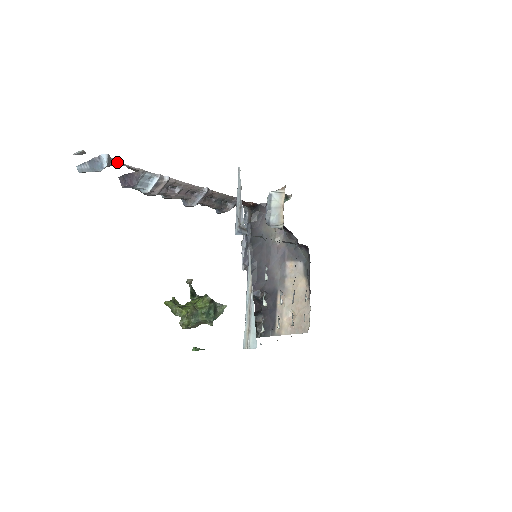
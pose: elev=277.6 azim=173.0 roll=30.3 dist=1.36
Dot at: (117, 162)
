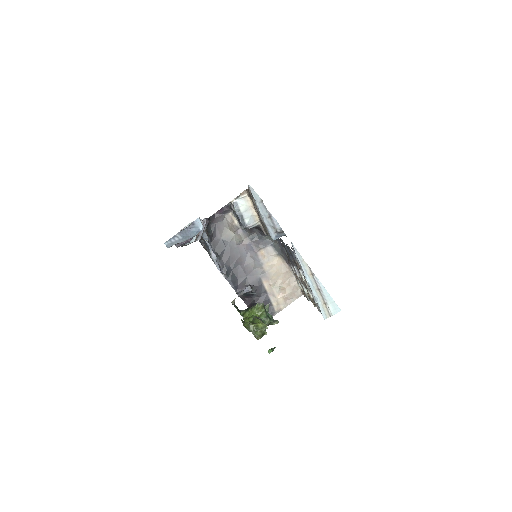
Dot at: occluded
